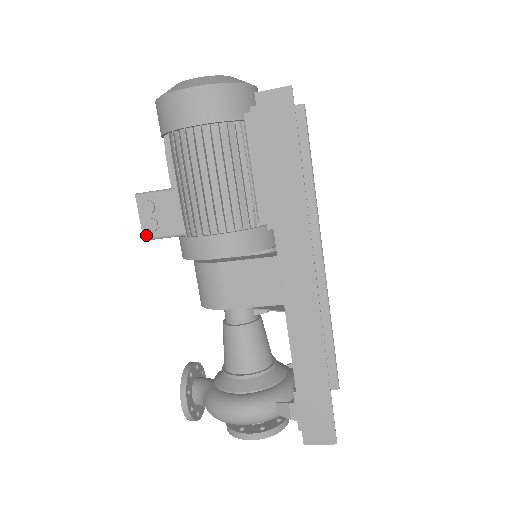
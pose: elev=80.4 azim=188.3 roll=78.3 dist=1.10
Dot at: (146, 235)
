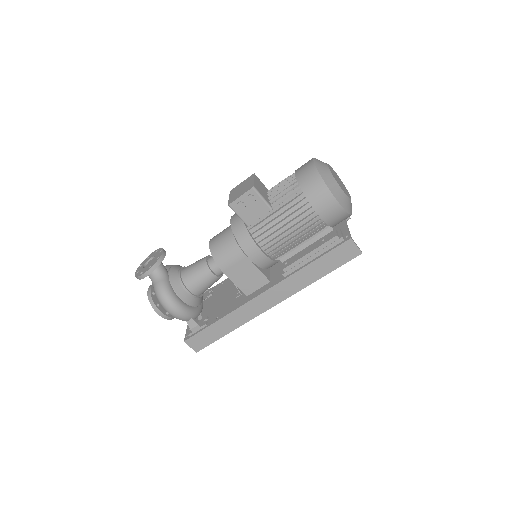
Dot at: (232, 205)
